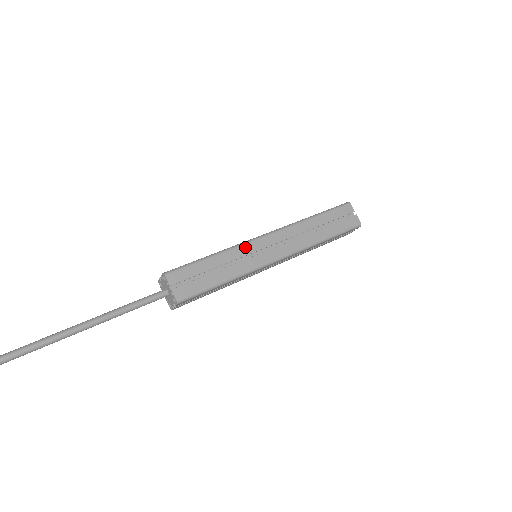
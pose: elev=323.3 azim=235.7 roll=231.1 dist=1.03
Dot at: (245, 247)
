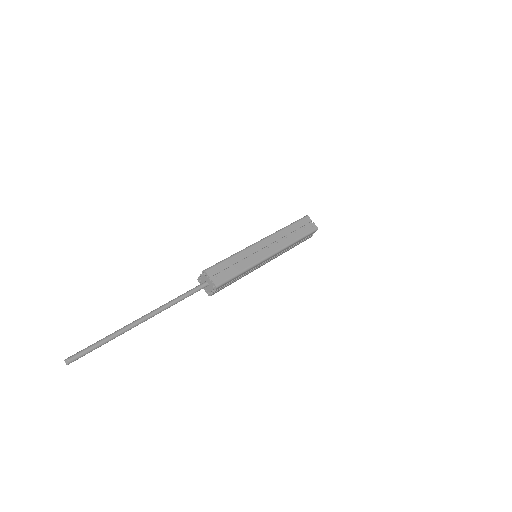
Dot at: (249, 249)
